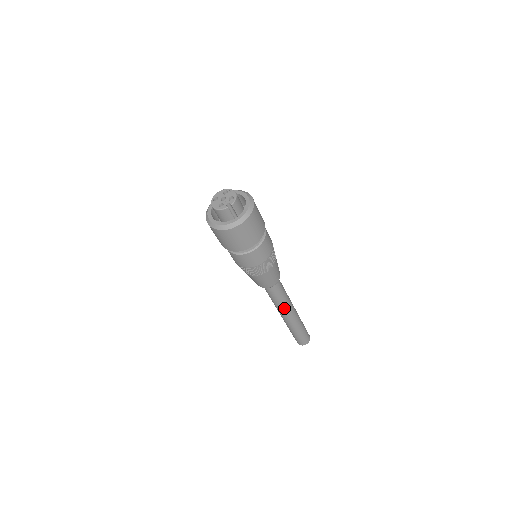
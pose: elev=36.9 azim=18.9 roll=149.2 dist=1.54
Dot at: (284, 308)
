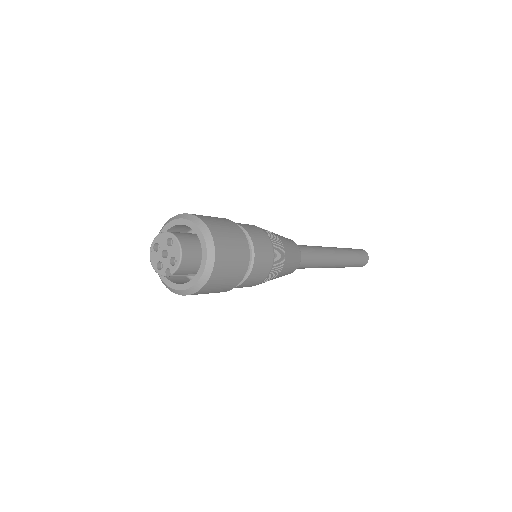
Dot at: occluded
